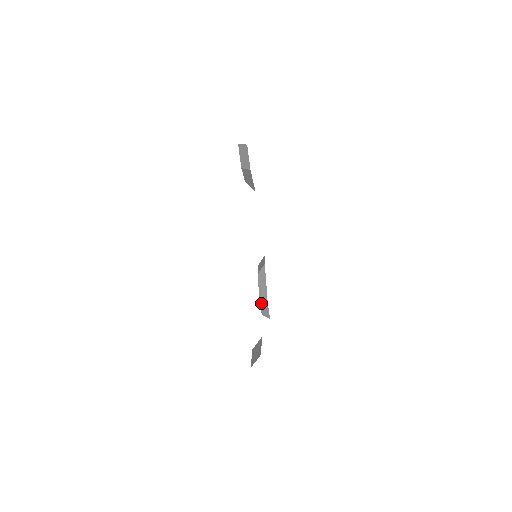
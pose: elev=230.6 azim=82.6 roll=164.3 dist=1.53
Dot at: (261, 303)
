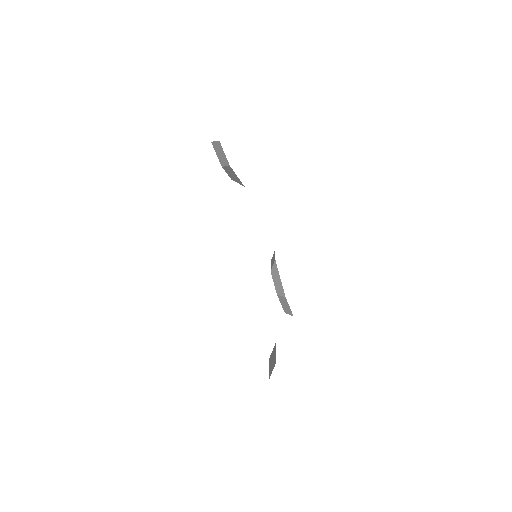
Dot at: (281, 301)
